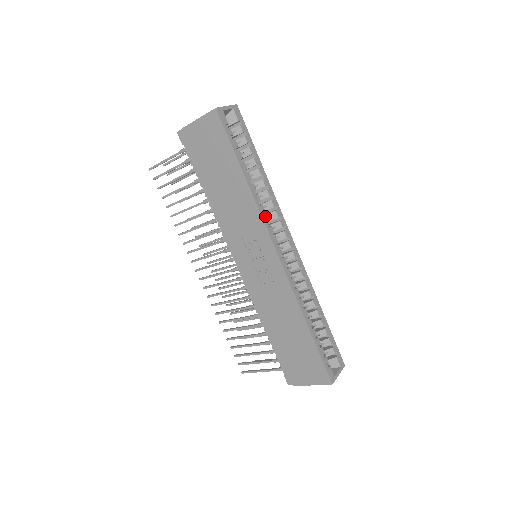
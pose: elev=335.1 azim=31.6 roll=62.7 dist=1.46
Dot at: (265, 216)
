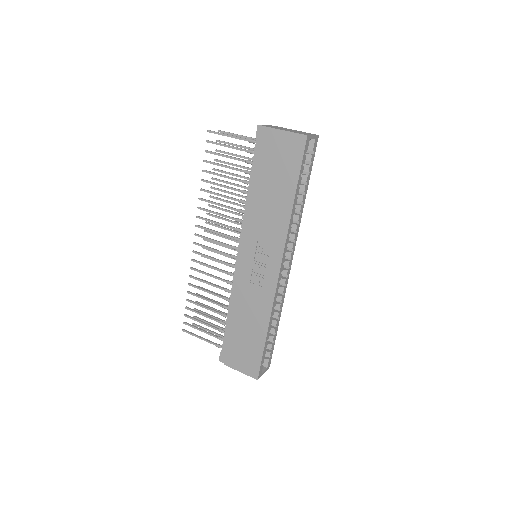
Dot at: (288, 237)
